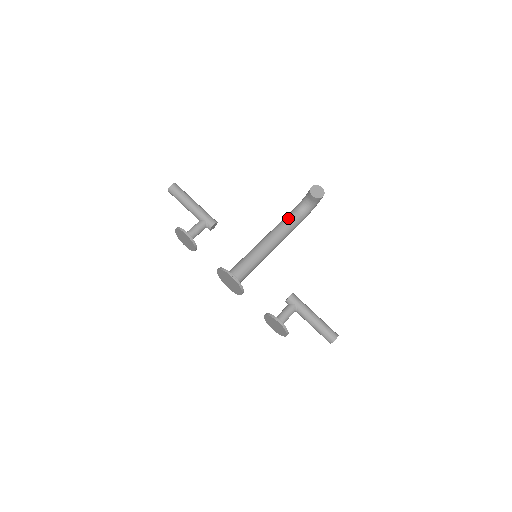
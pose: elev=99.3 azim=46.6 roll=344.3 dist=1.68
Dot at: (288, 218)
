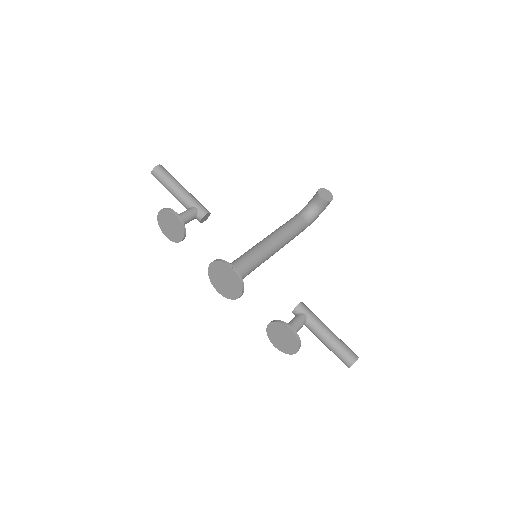
Dot at: (291, 221)
